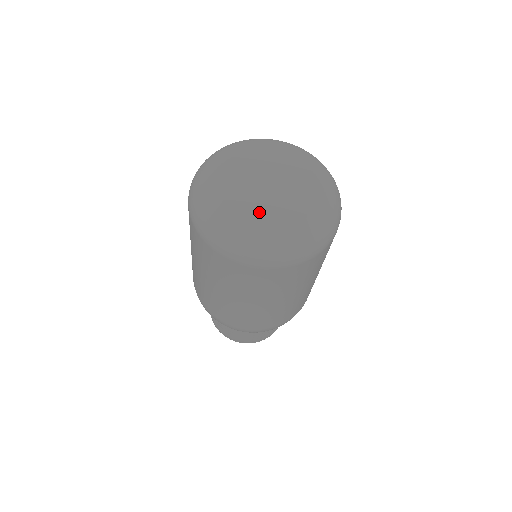
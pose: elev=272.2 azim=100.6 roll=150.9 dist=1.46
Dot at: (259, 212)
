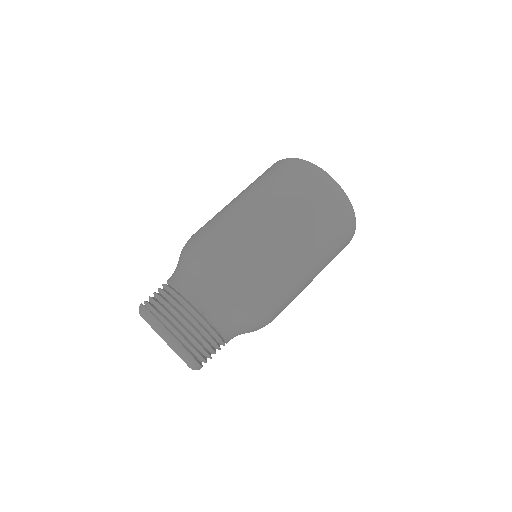
Dot at: occluded
